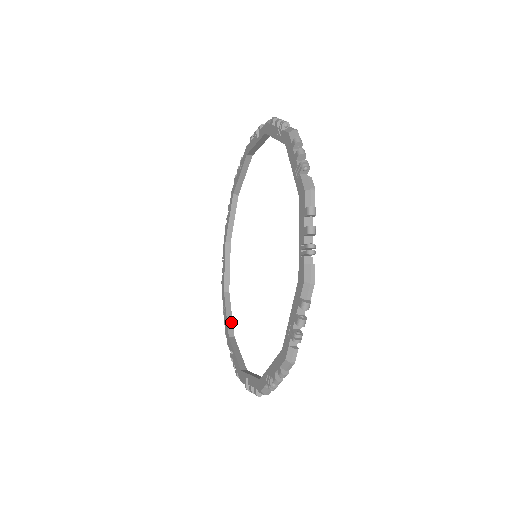
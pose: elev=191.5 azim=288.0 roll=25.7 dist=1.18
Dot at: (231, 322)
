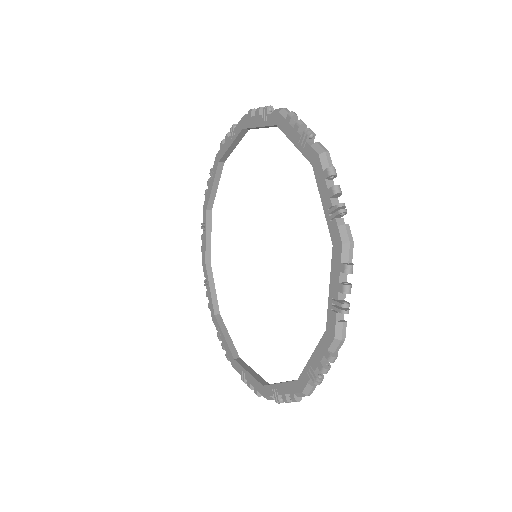
Dot at: (215, 298)
